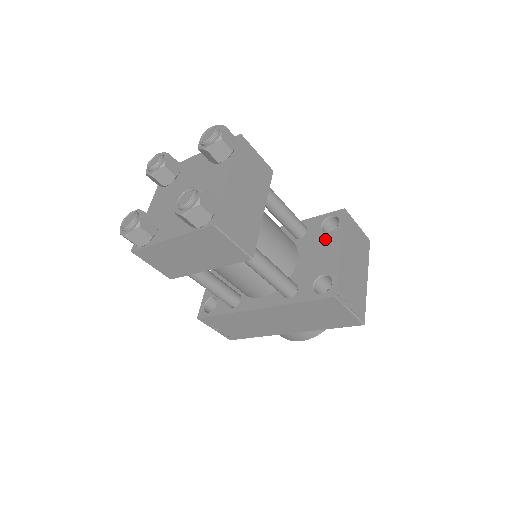
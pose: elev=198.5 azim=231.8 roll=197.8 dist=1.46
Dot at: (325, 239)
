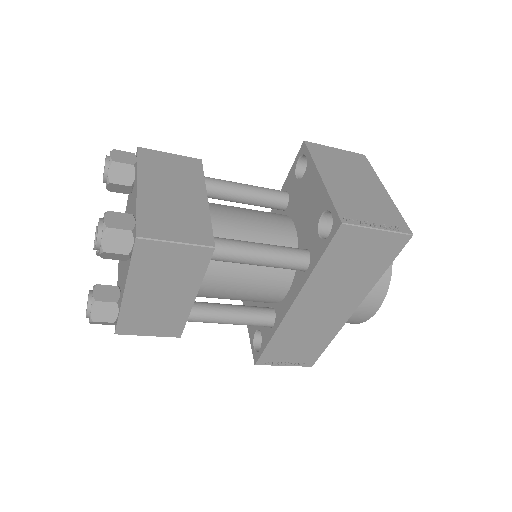
Dot at: (304, 184)
